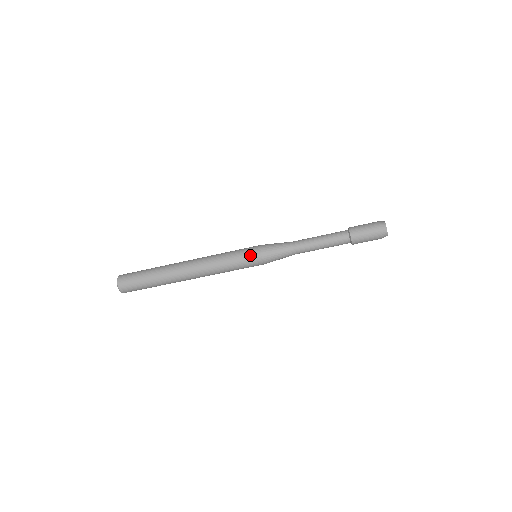
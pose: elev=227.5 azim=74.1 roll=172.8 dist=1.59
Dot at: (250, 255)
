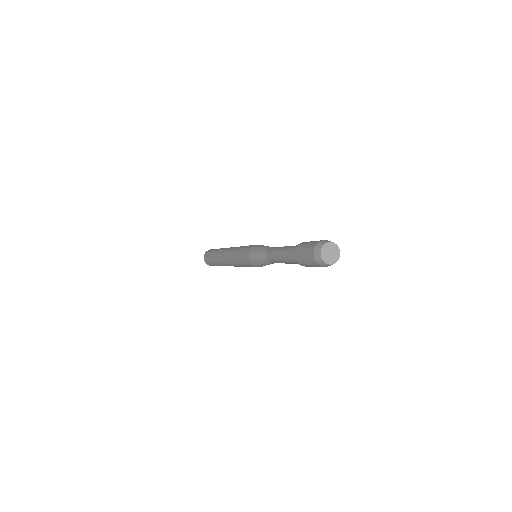
Dot at: occluded
